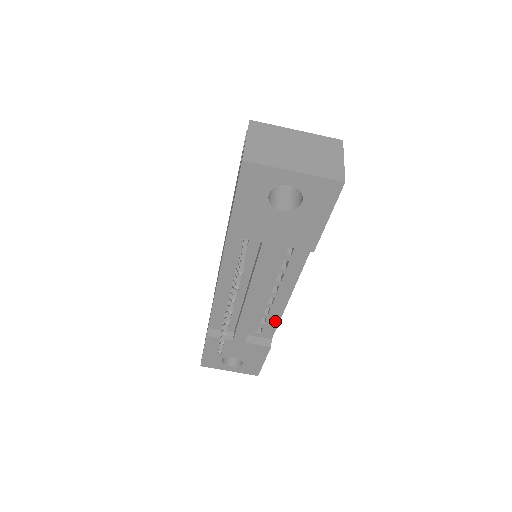
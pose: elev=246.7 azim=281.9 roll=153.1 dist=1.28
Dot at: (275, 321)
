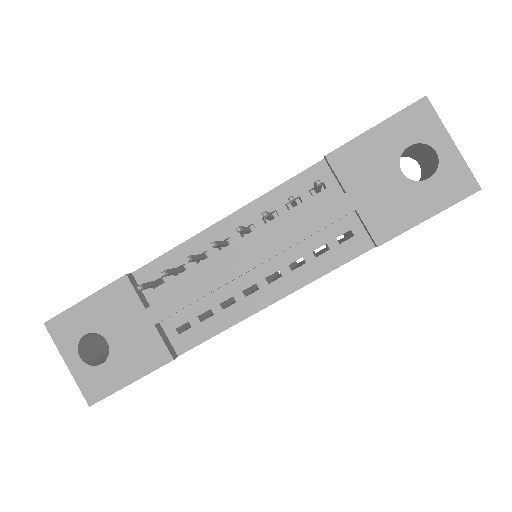
Dot at: (218, 327)
